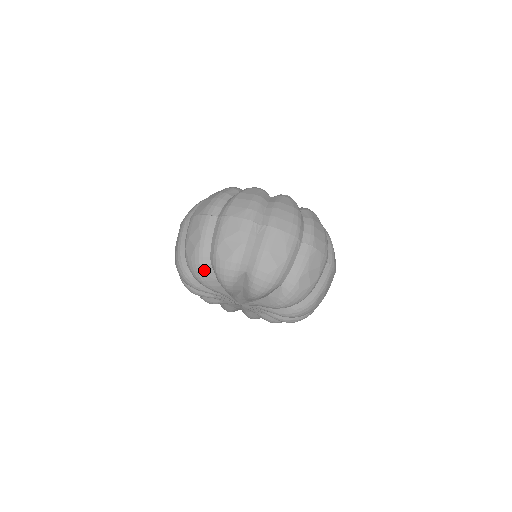
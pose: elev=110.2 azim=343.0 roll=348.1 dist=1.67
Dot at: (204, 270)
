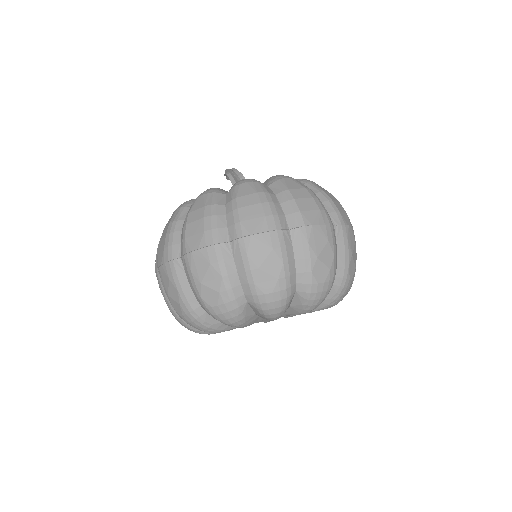
Dot at: (289, 302)
